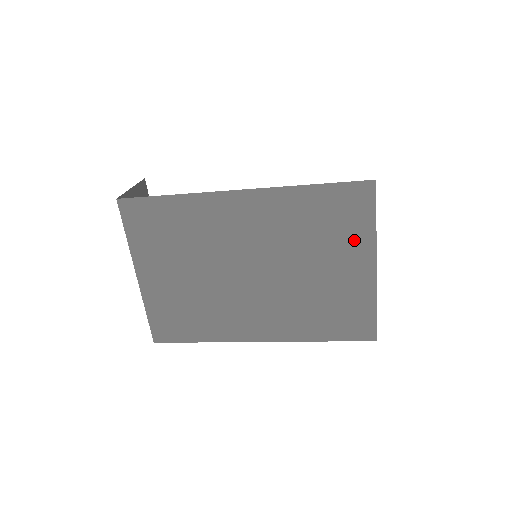
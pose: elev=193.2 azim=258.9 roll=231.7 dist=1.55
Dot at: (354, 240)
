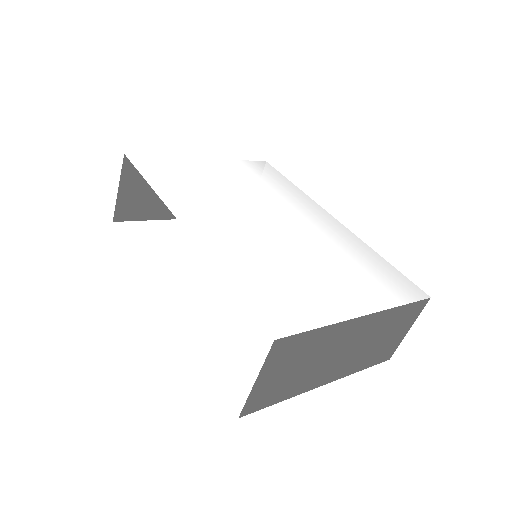
Dot at: occluded
